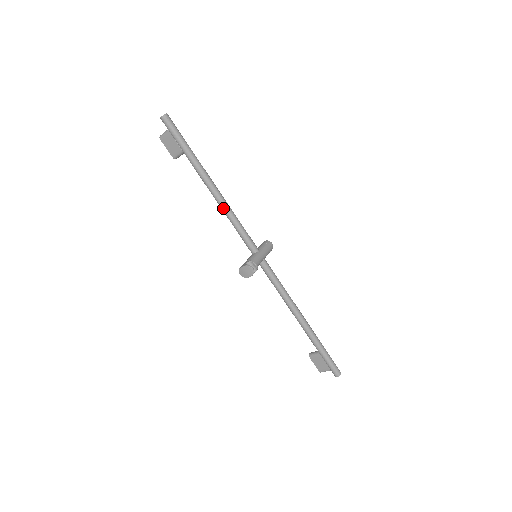
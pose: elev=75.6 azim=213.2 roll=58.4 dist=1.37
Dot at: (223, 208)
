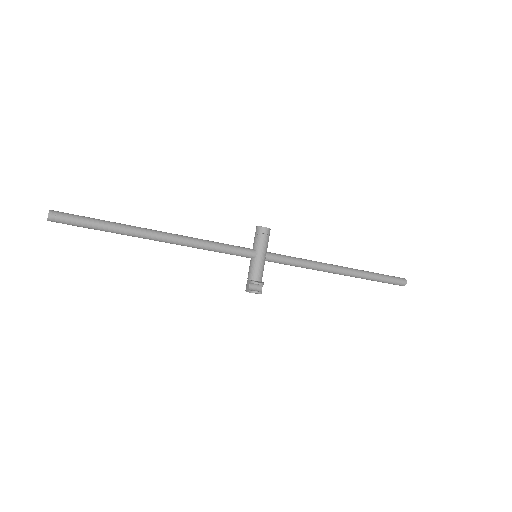
Dot at: occluded
